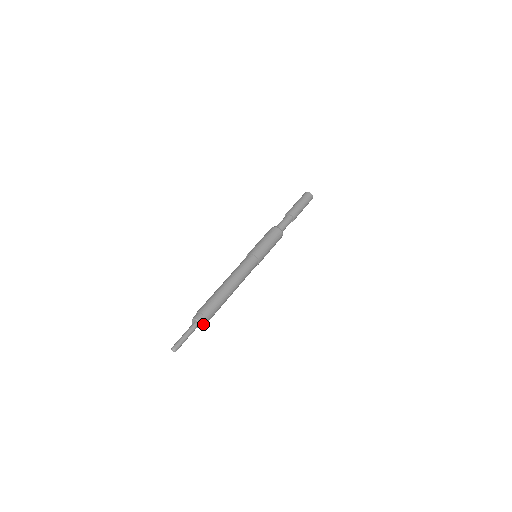
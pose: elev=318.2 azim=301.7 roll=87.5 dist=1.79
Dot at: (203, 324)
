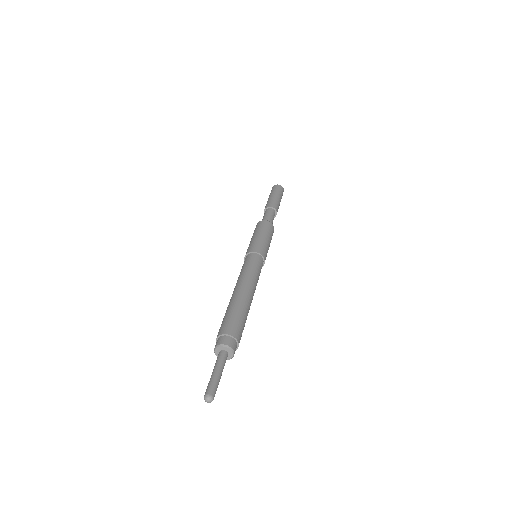
Dot at: (234, 351)
